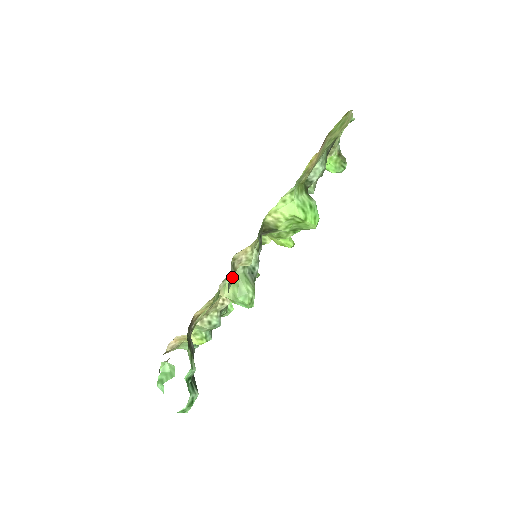
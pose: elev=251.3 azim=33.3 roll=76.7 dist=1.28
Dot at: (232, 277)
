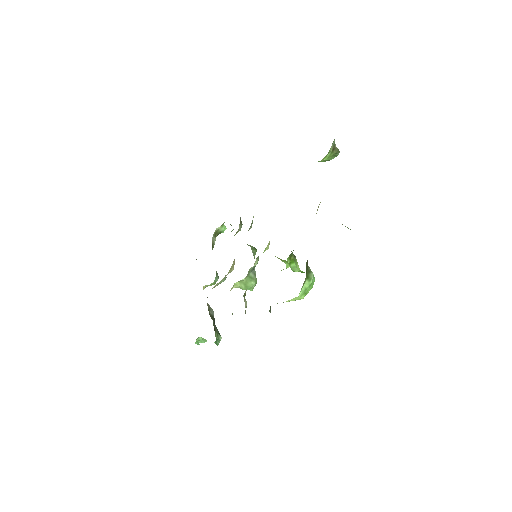
Dot at: occluded
